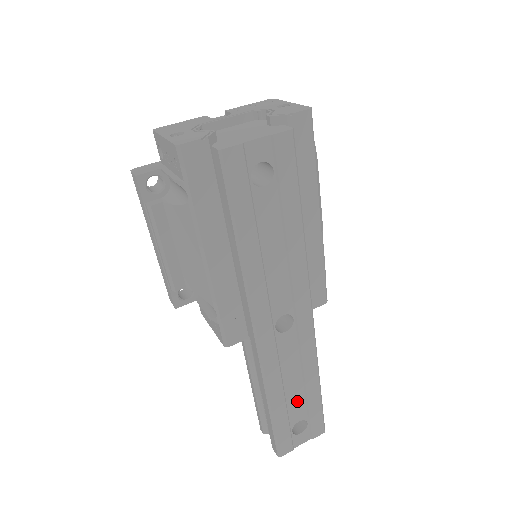
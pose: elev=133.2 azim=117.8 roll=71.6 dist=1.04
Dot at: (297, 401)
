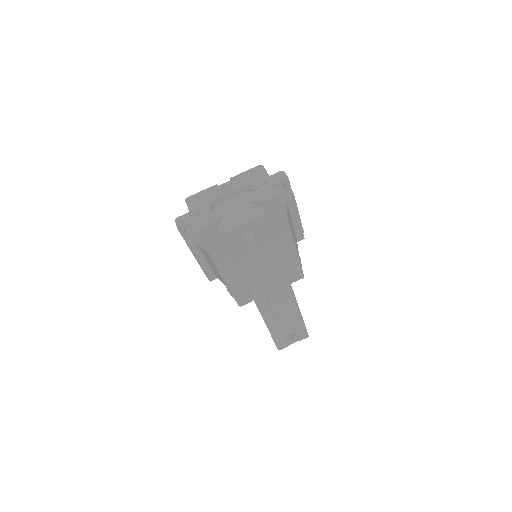
Dot at: (287, 326)
